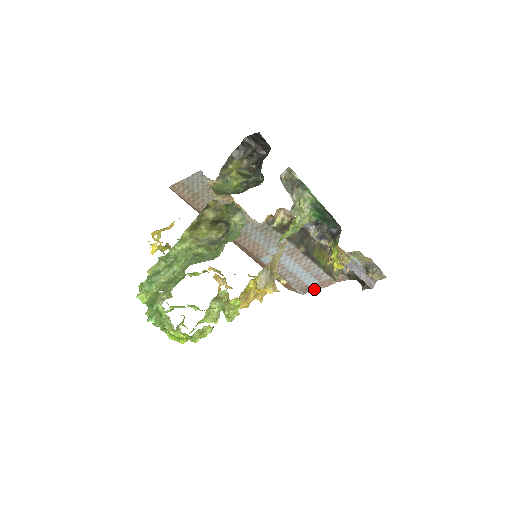
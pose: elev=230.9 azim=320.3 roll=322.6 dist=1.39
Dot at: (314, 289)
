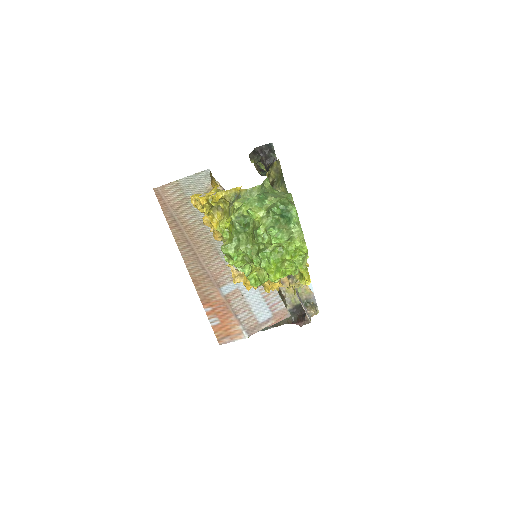
Dot at: (263, 326)
